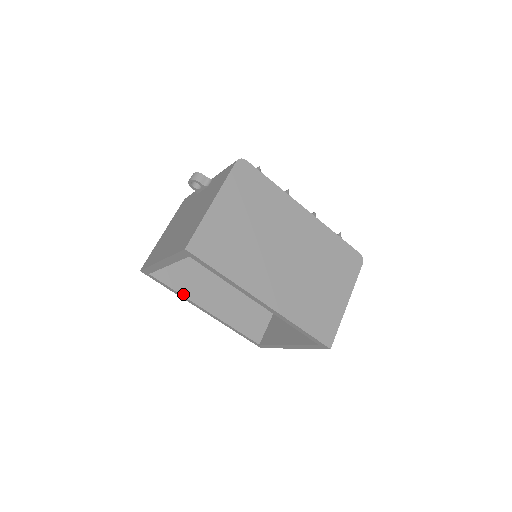
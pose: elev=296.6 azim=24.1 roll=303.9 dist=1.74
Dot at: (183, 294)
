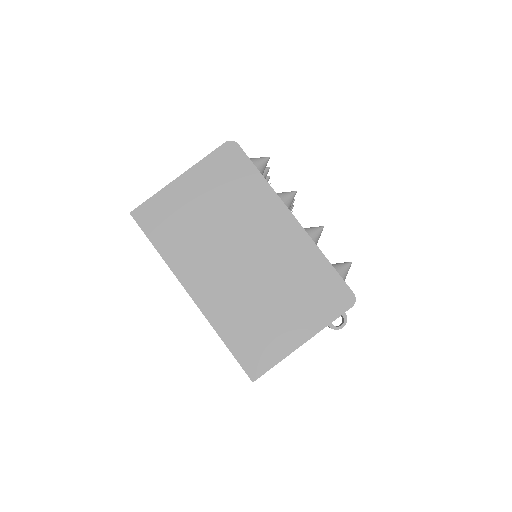
Dot at: occluded
